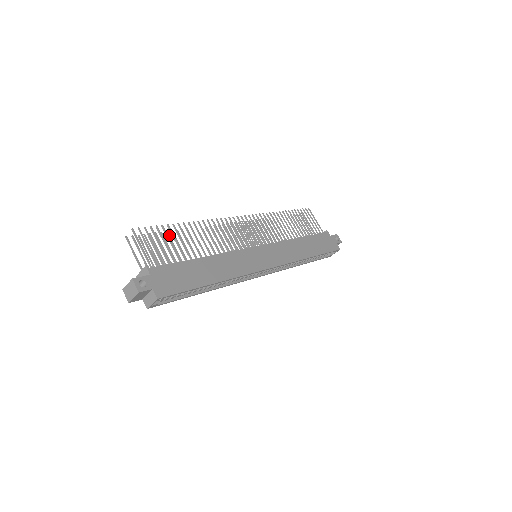
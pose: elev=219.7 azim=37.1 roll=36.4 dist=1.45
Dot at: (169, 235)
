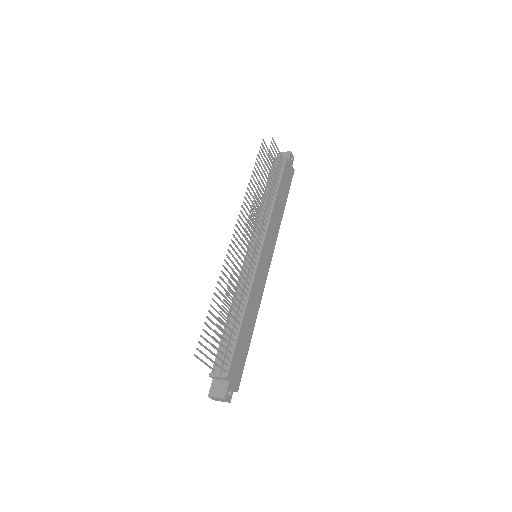
Dot at: (211, 312)
